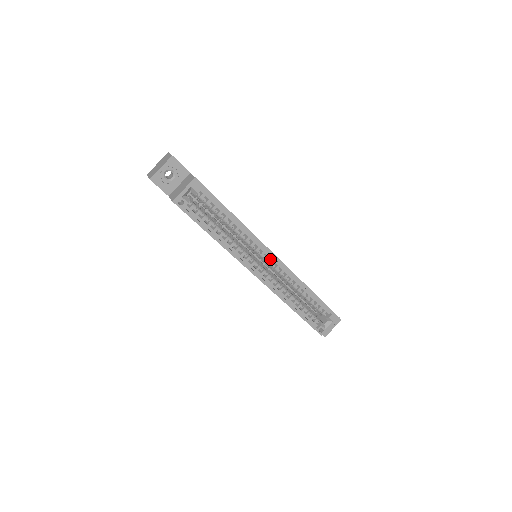
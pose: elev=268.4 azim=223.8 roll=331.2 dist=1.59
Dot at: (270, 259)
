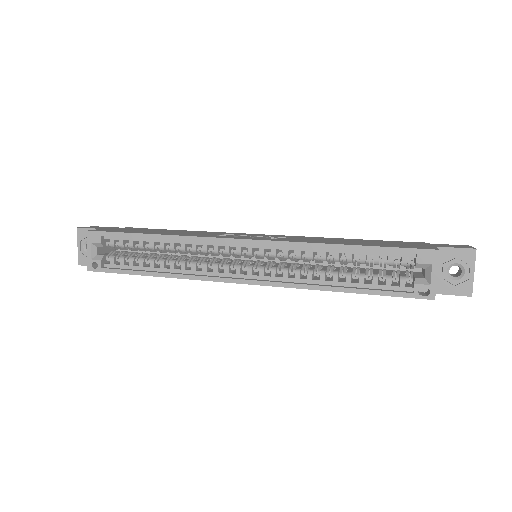
Dot at: occluded
